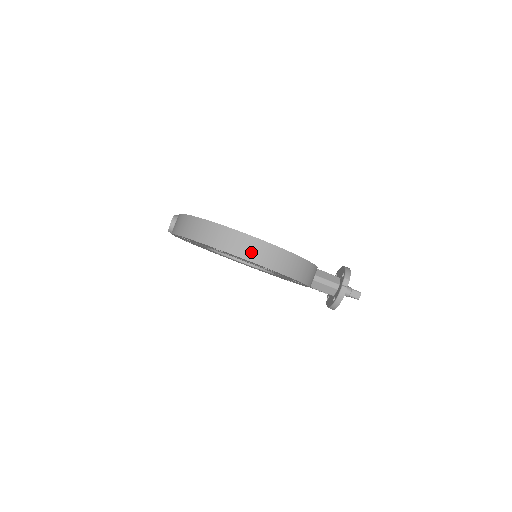
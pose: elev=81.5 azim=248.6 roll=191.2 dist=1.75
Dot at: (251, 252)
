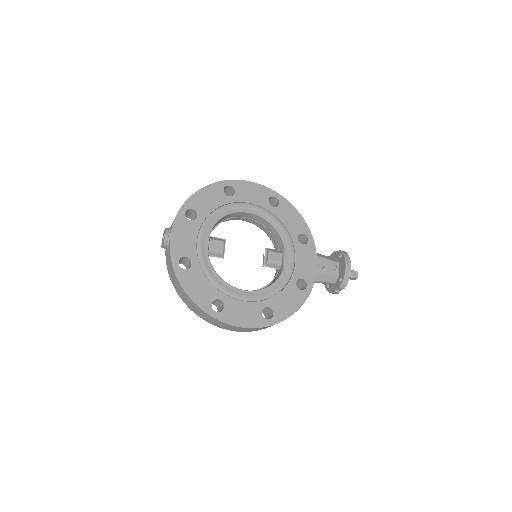
Dot at: (240, 330)
